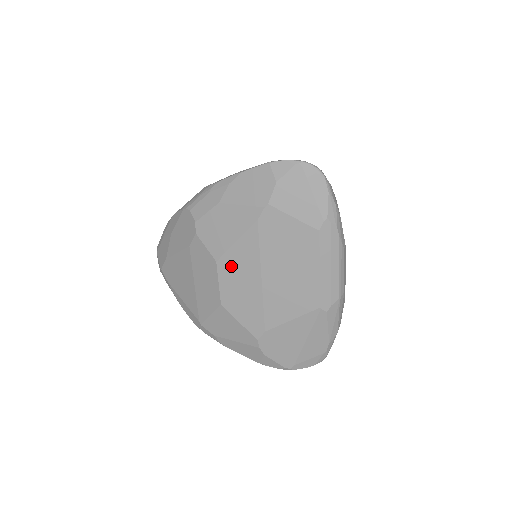
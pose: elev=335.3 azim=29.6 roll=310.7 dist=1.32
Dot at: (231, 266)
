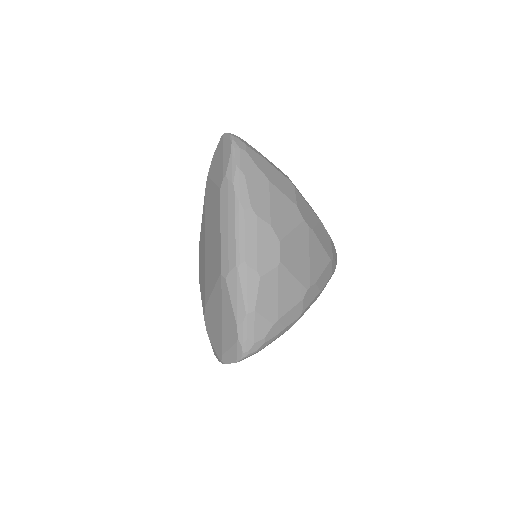
Dot at: (201, 243)
